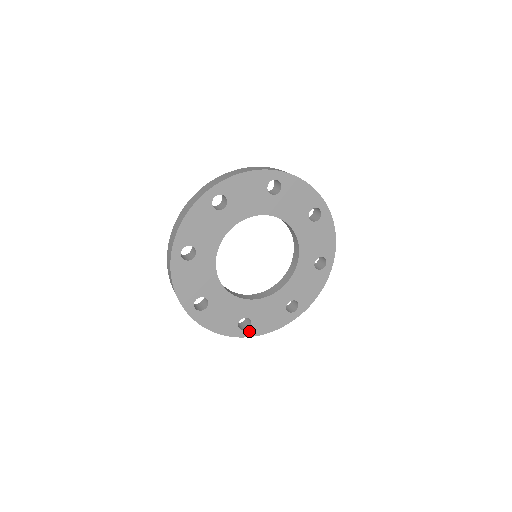
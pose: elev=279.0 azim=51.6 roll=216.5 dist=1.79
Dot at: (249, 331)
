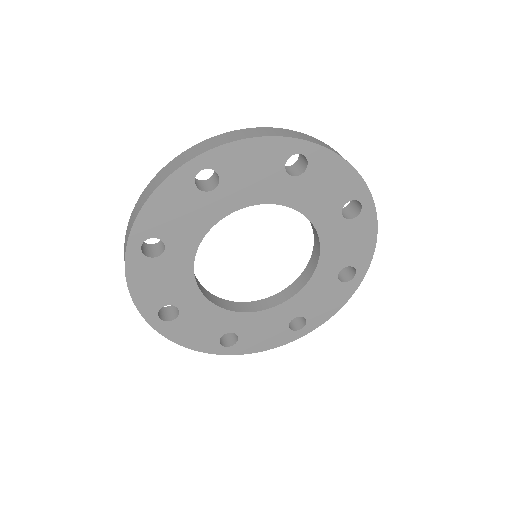
Dot at: (234, 348)
